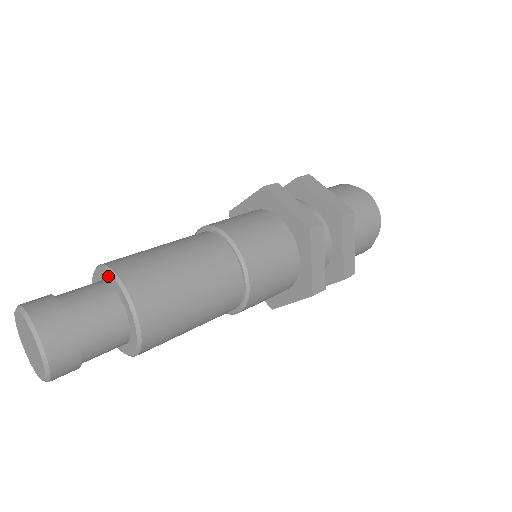
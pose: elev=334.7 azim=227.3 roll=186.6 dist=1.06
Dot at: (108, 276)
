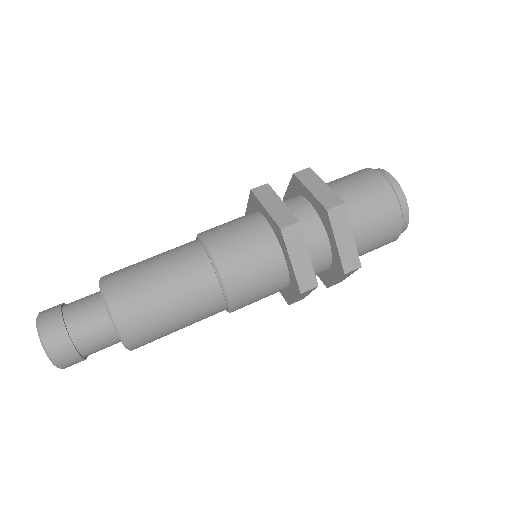
Dot at: occluded
